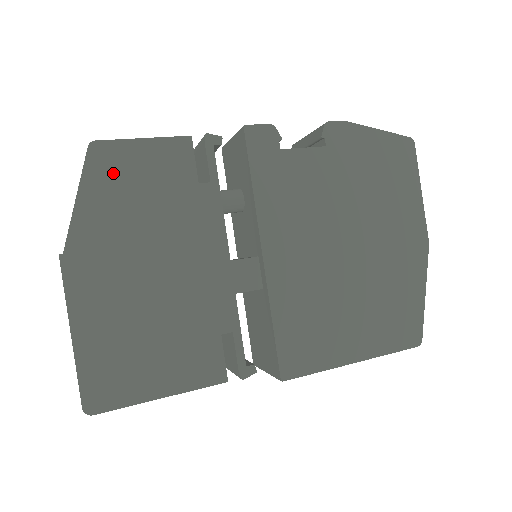
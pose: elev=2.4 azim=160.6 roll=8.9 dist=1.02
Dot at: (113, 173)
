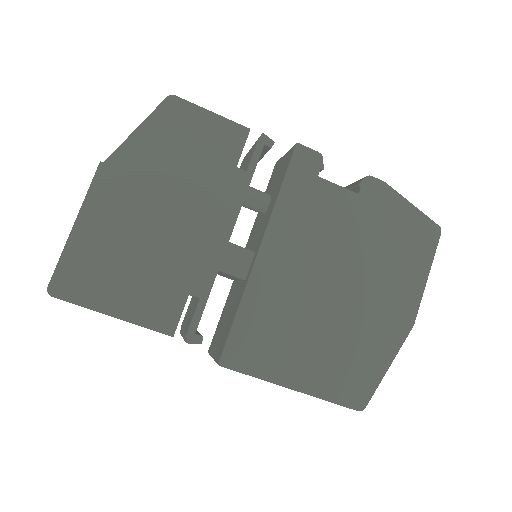
Dot at: (175, 125)
